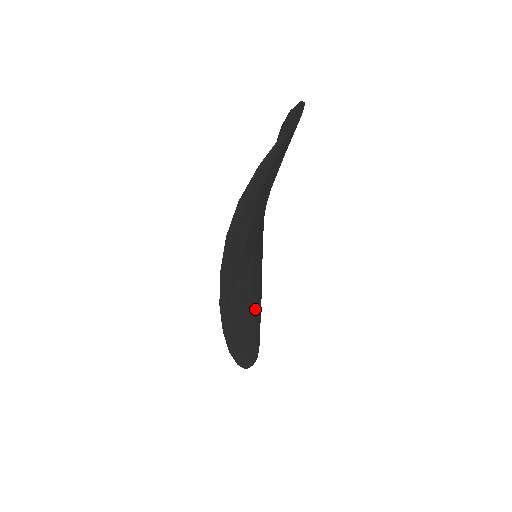
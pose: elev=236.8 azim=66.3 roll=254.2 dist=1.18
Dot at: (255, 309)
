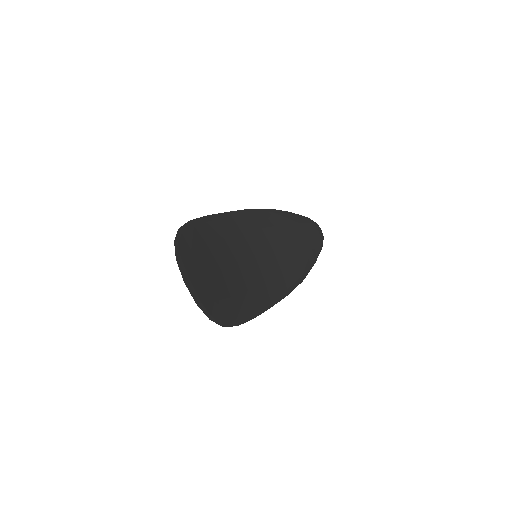
Dot at: (289, 239)
